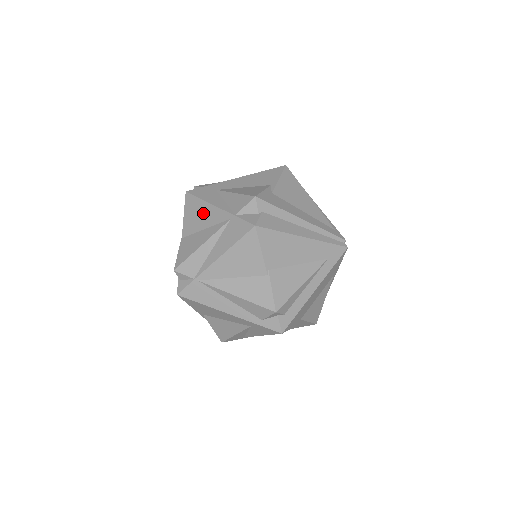
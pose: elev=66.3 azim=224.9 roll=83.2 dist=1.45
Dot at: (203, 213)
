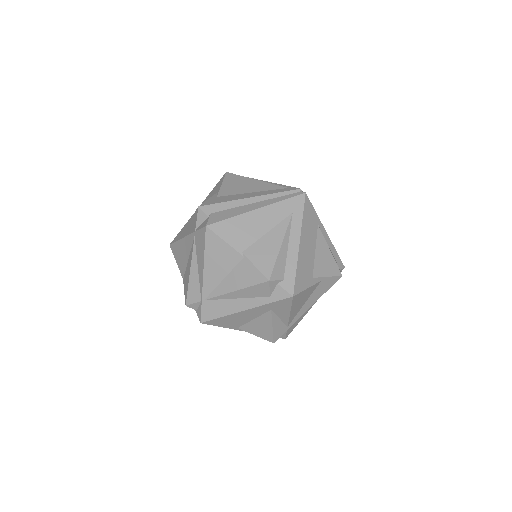
Dot at: (182, 249)
